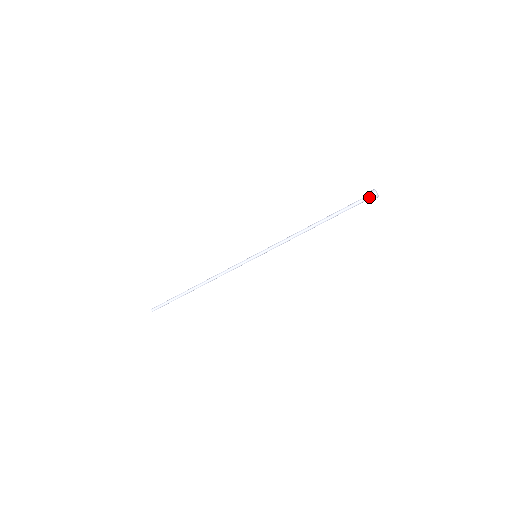
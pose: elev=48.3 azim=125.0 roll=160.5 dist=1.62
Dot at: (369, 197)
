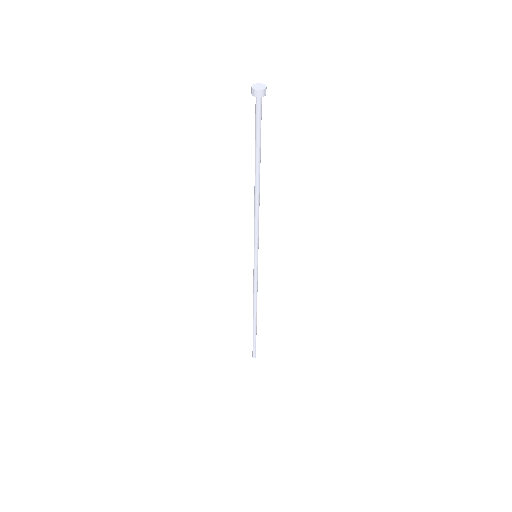
Dot at: (260, 101)
